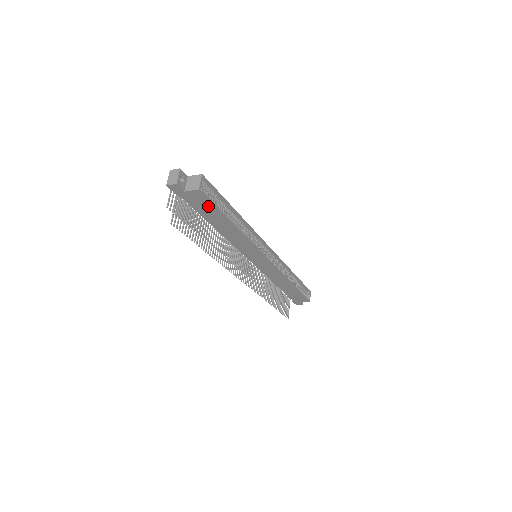
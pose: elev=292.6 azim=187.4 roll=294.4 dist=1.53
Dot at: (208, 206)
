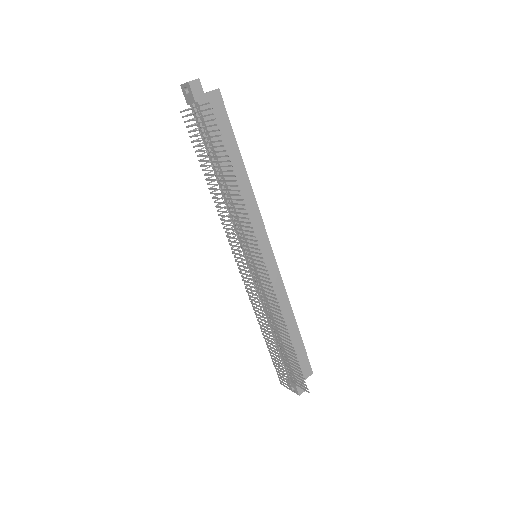
Dot at: (223, 123)
